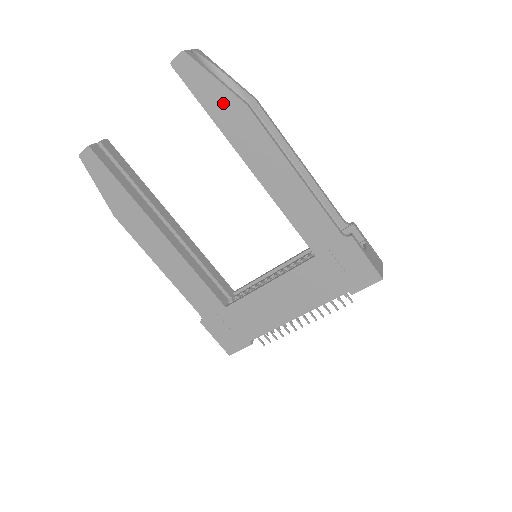
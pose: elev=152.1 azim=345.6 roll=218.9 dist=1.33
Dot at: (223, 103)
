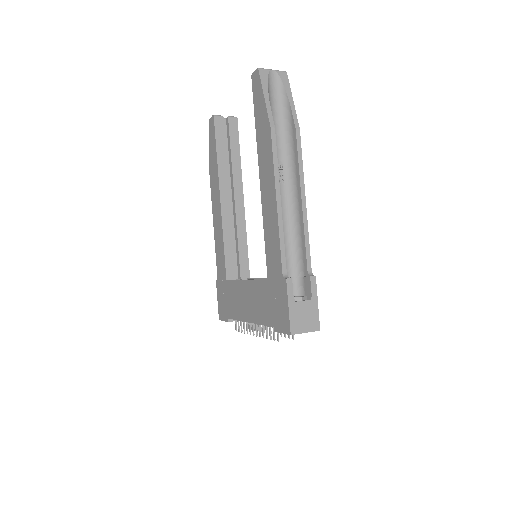
Dot at: (262, 119)
